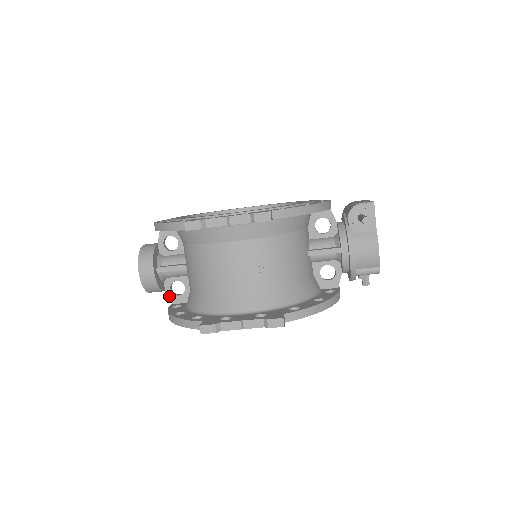
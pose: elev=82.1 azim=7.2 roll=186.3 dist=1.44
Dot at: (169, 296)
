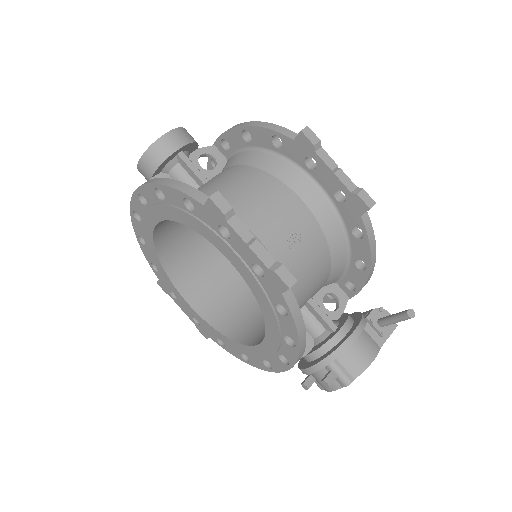
Dot at: occluded
